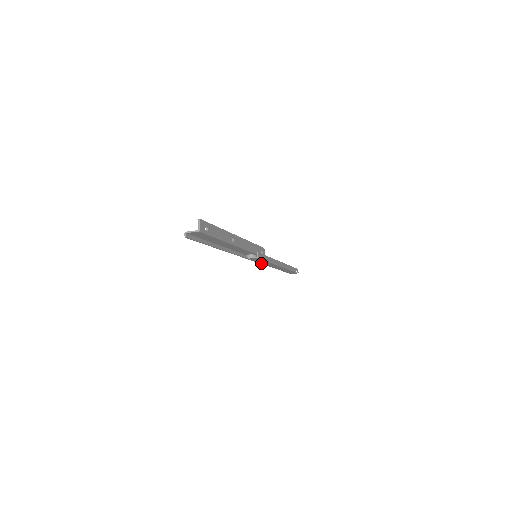
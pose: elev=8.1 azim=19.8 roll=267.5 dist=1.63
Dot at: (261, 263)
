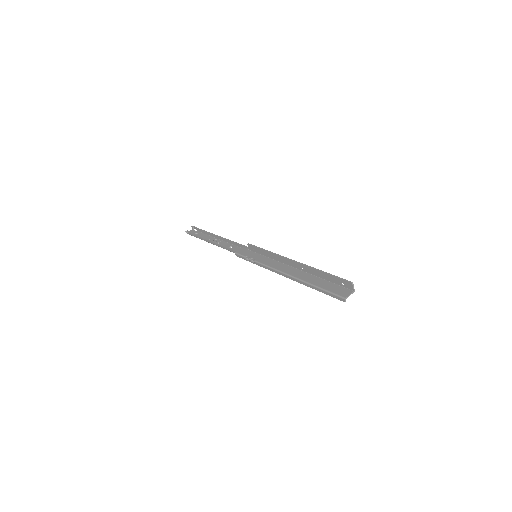
Dot at: occluded
